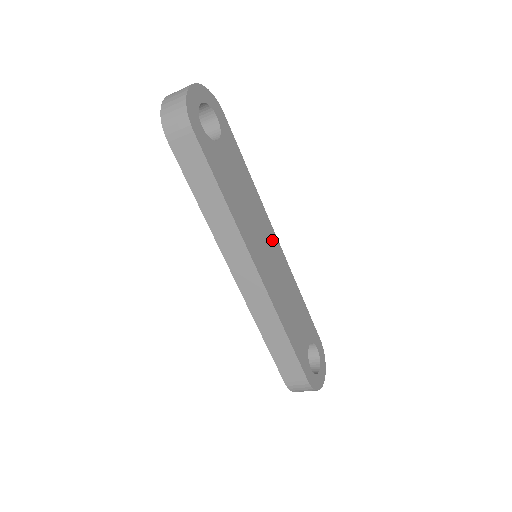
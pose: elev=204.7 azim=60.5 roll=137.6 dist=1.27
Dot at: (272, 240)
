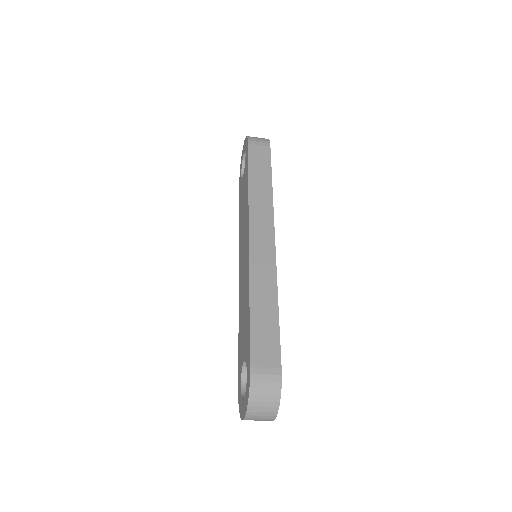
Dot at: occluded
